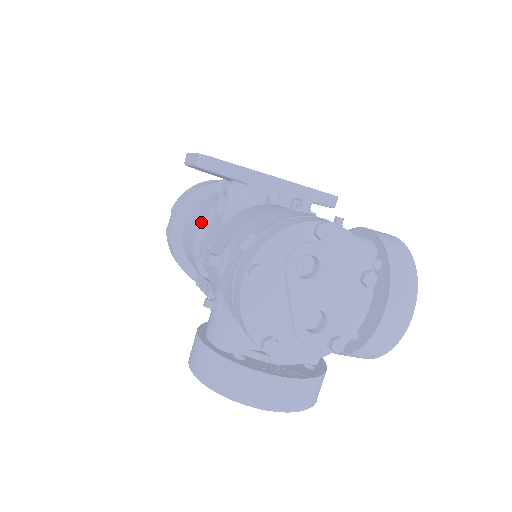
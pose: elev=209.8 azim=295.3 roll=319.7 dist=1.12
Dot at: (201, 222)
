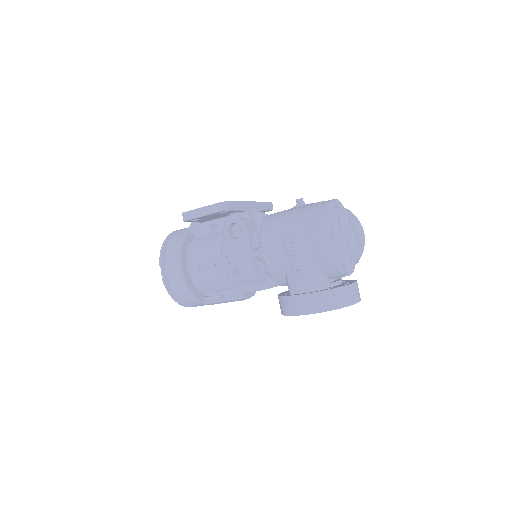
Dot at: (221, 250)
